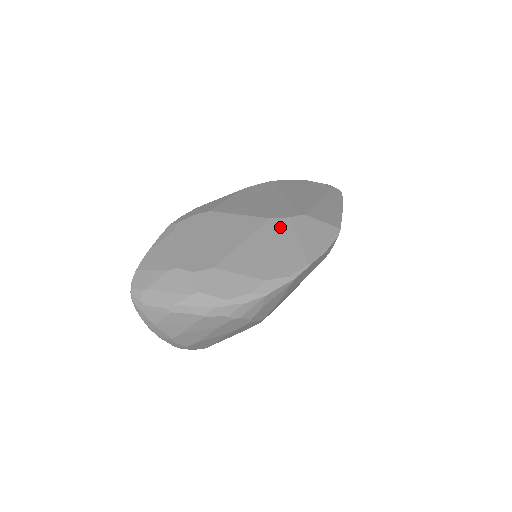
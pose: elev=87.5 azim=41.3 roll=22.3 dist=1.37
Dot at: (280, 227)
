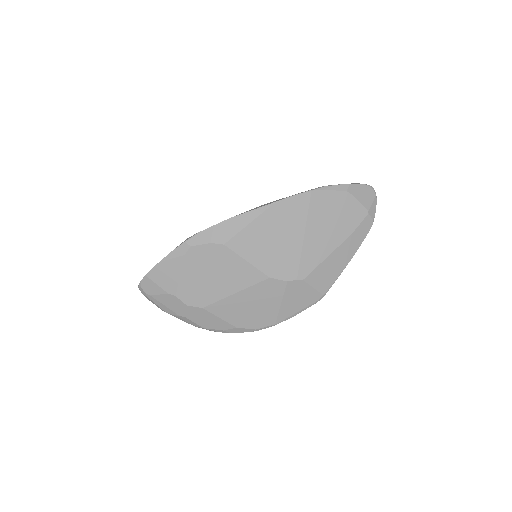
Dot at: (273, 288)
